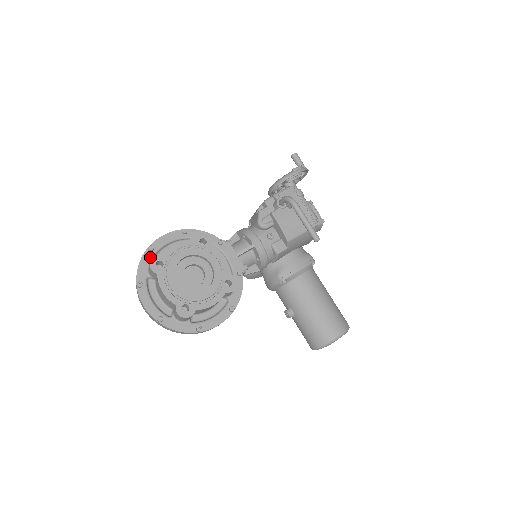
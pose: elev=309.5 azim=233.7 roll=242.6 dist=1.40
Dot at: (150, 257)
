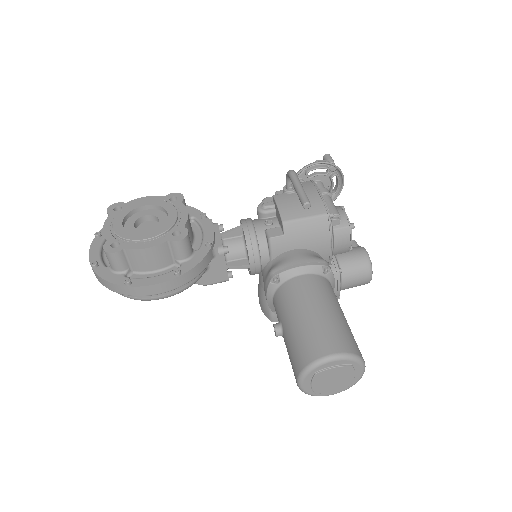
Dot at: occluded
